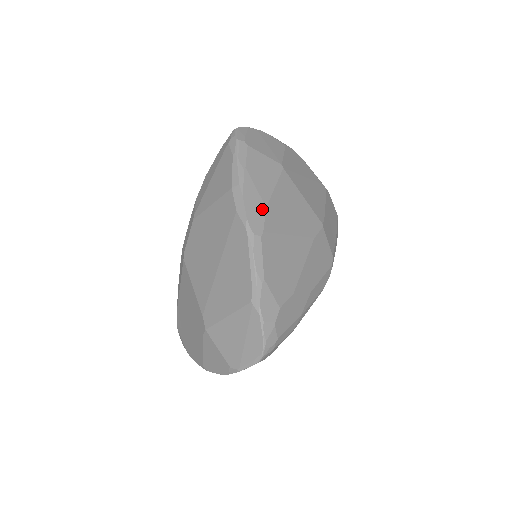
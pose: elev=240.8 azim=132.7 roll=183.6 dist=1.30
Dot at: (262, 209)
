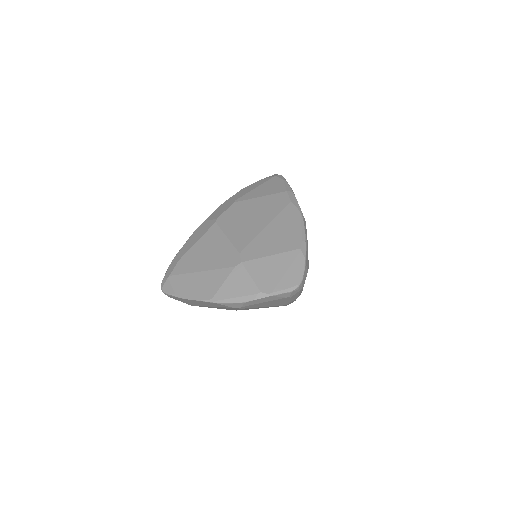
Dot at: occluded
